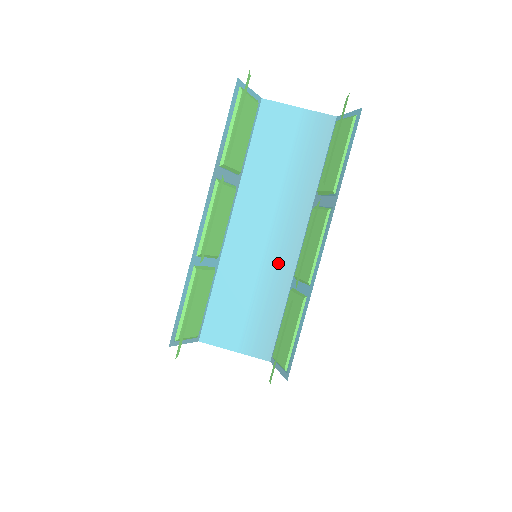
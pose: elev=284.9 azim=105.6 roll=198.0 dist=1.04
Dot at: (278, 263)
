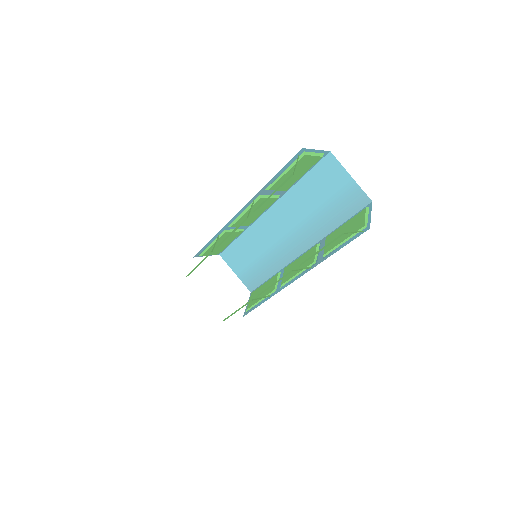
Dot at: (282, 253)
